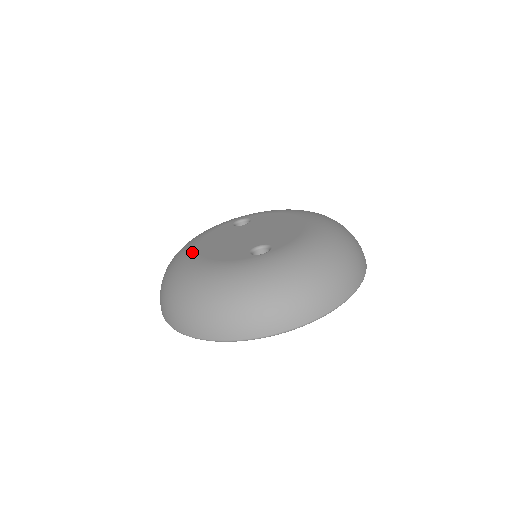
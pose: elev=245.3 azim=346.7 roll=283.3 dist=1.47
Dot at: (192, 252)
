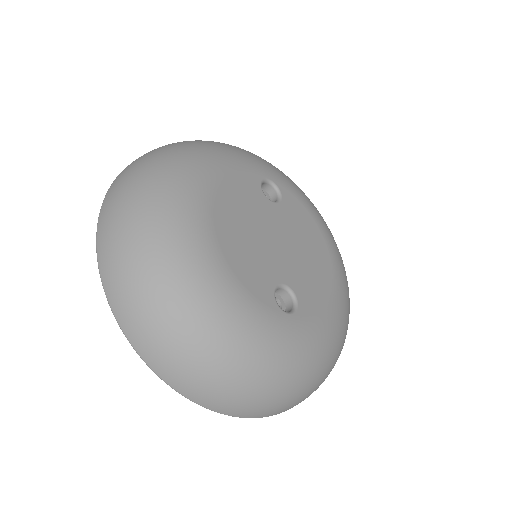
Dot at: (206, 211)
